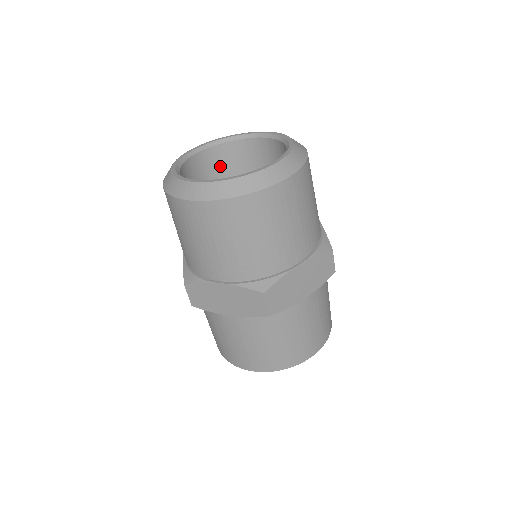
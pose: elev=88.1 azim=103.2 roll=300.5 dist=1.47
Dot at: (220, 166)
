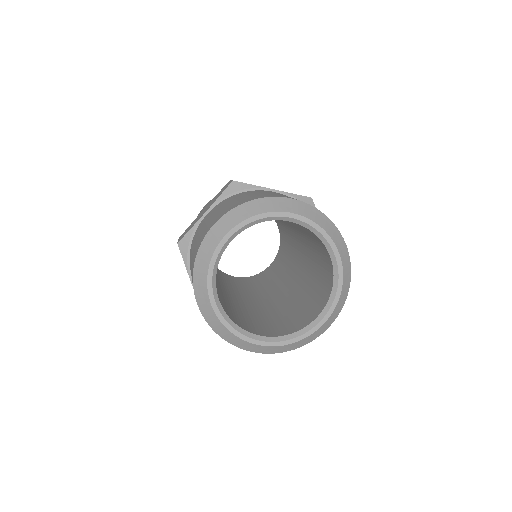
Dot at: occluded
